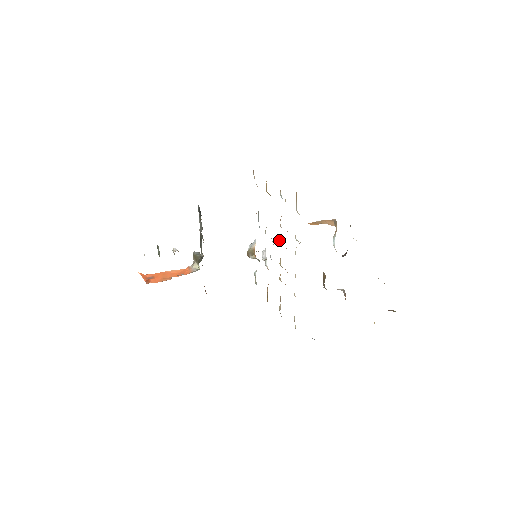
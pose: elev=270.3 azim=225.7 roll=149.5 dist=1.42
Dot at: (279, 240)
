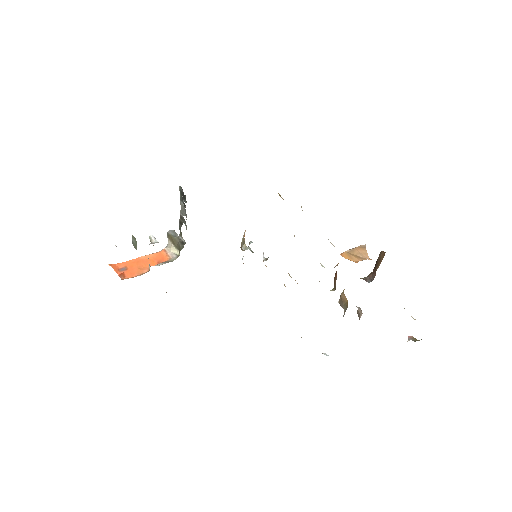
Dot at: occluded
